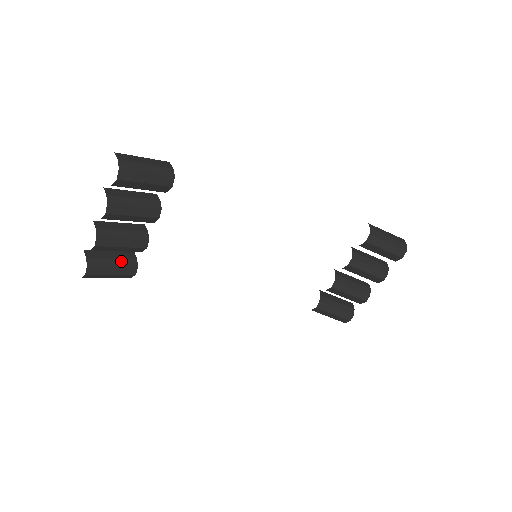
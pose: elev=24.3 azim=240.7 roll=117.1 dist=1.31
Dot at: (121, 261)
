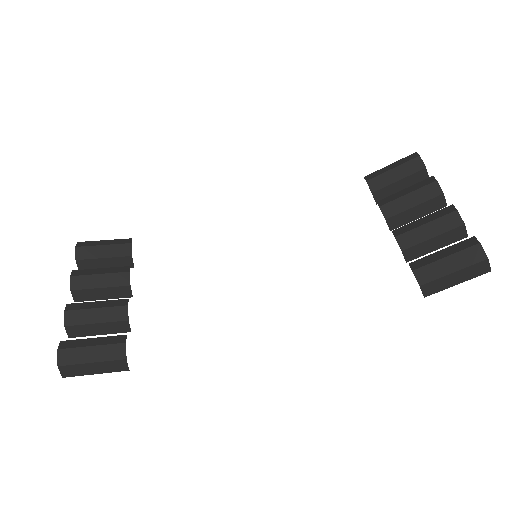
Dot at: (106, 338)
